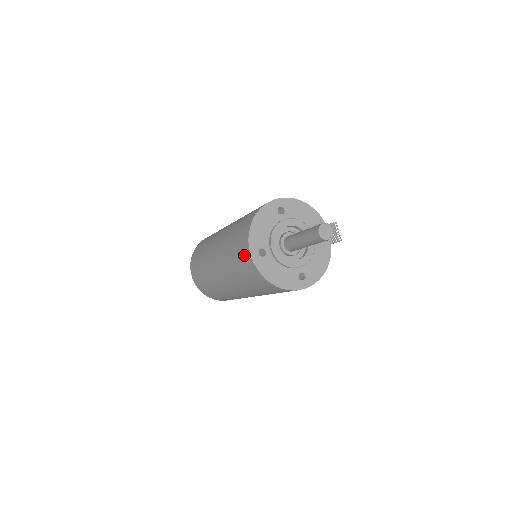
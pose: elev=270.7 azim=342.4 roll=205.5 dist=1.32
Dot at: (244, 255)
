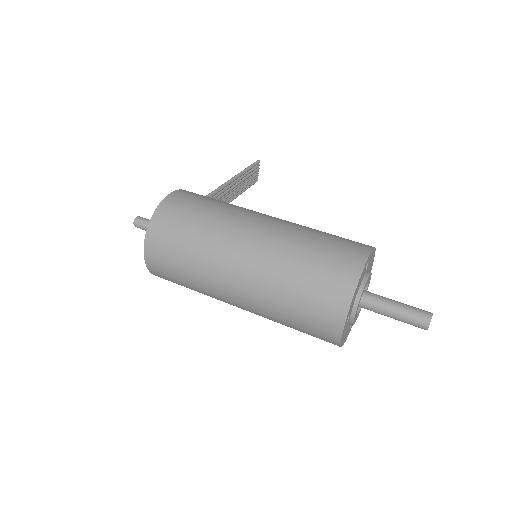
Dot at: (328, 320)
